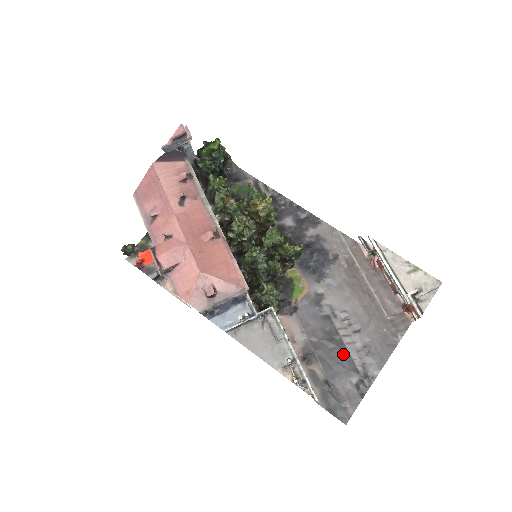
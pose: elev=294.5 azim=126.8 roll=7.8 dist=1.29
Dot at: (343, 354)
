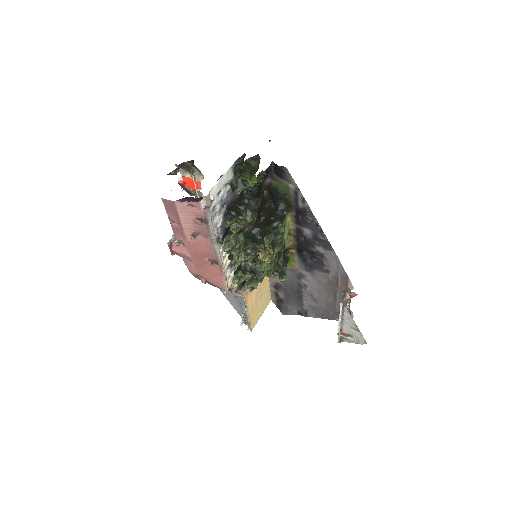
Dot at: (299, 300)
